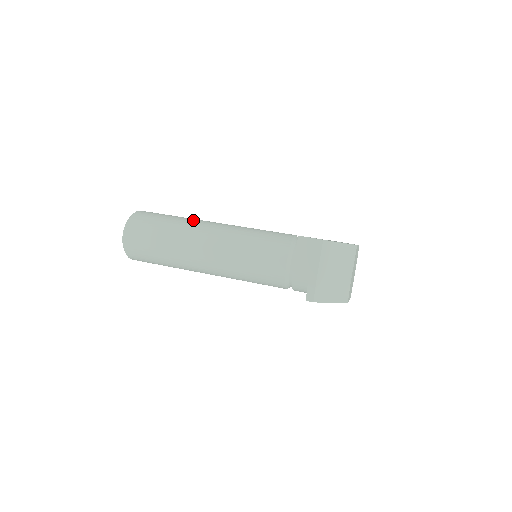
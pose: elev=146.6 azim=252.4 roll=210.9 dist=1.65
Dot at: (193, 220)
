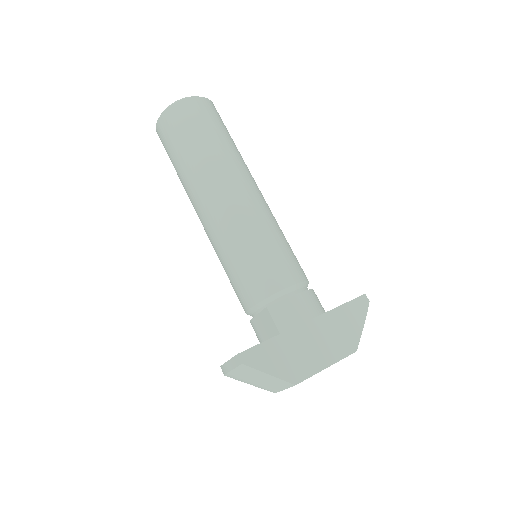
Dot at: (218, 166)
